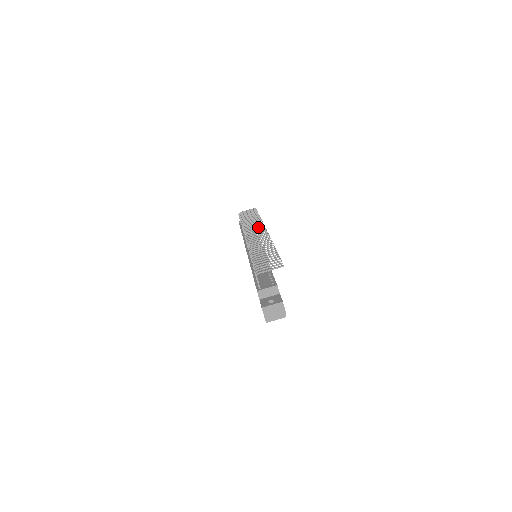
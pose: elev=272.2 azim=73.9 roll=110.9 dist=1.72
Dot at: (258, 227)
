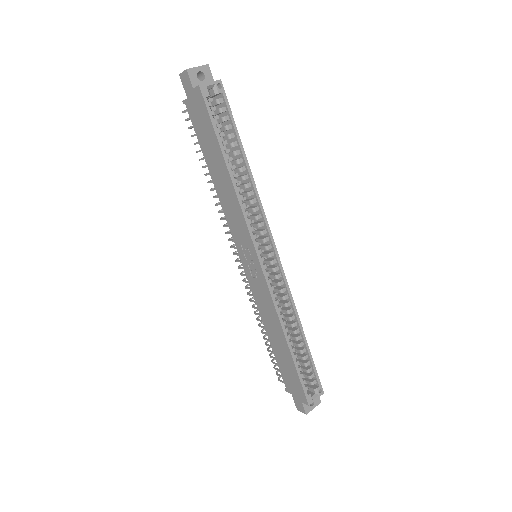
Dot at: occluded
